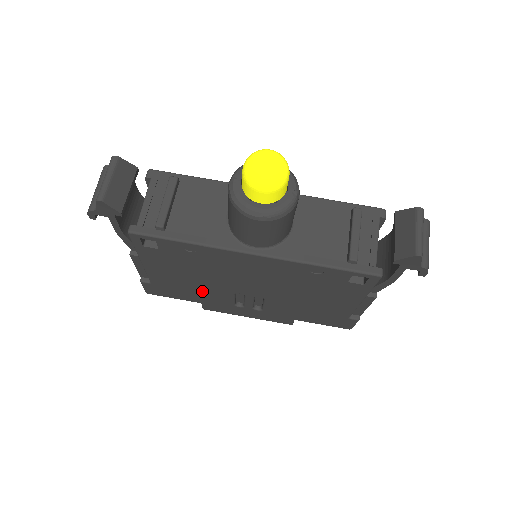
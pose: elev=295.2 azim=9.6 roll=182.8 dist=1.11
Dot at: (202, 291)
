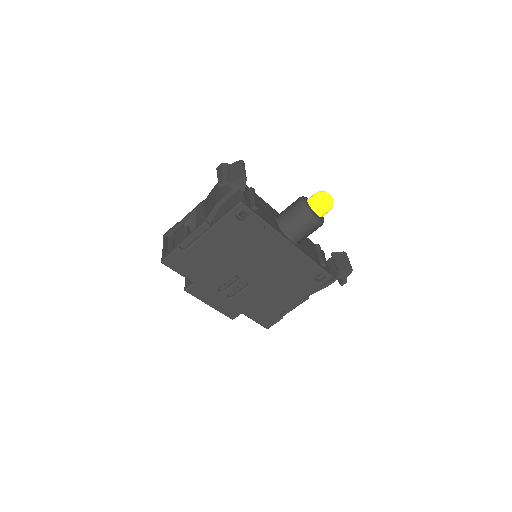
Dot at: (214, 269)
